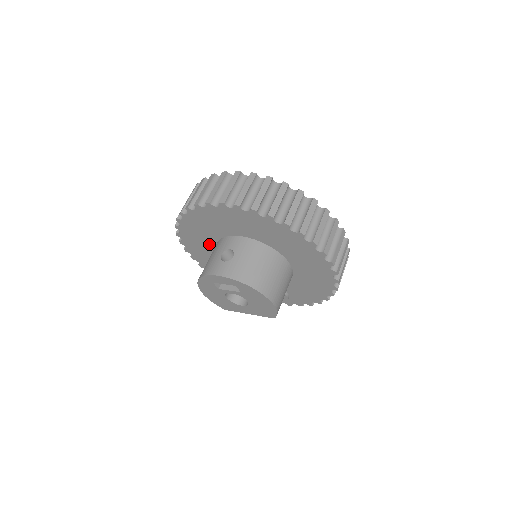
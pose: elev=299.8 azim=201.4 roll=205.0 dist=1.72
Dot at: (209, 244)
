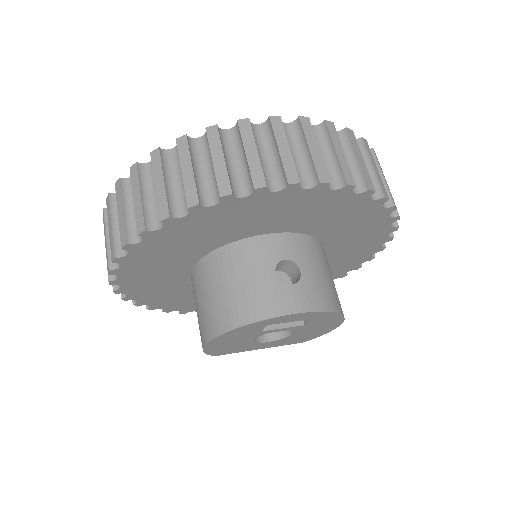
Dot at: (193, 253)
